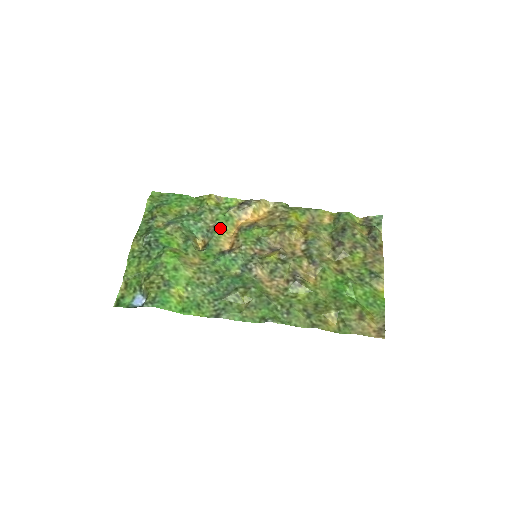
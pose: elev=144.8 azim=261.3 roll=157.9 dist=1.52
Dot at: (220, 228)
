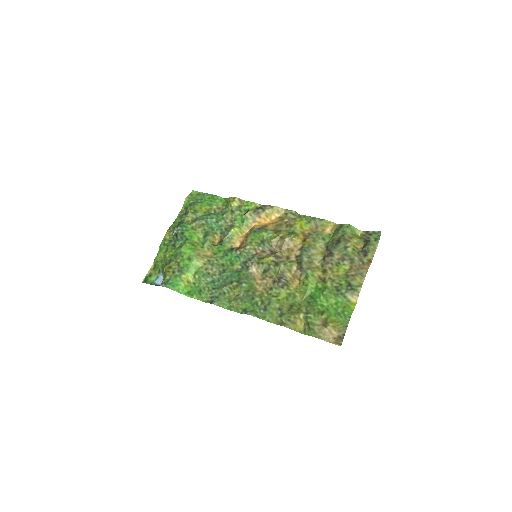
Dot at: (235, 228)
